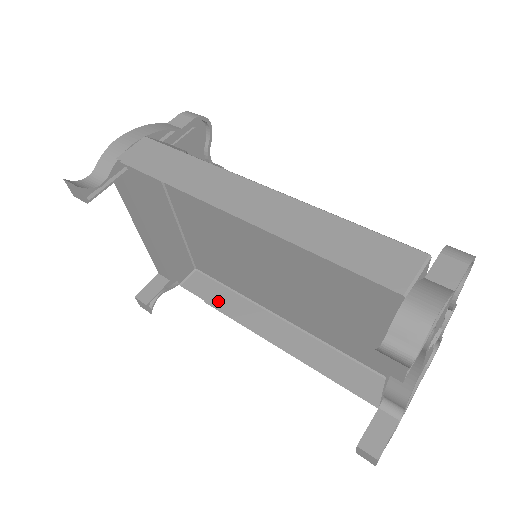
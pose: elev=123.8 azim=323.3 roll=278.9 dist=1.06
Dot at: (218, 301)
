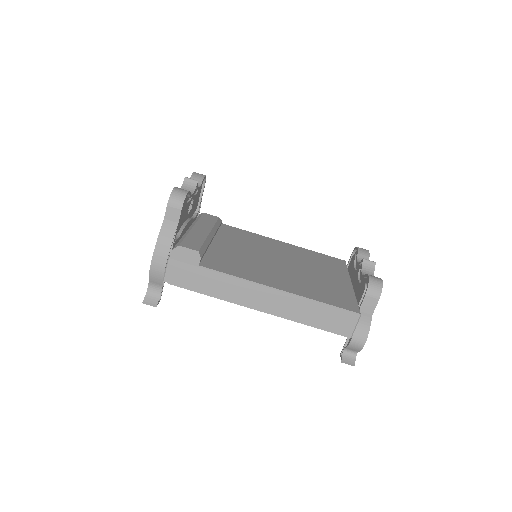
Dot at: occluded
